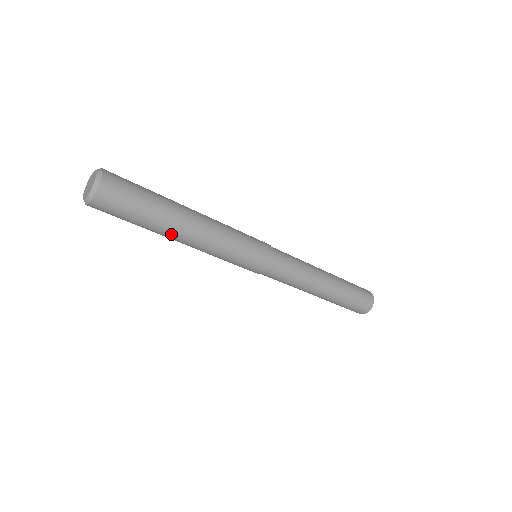
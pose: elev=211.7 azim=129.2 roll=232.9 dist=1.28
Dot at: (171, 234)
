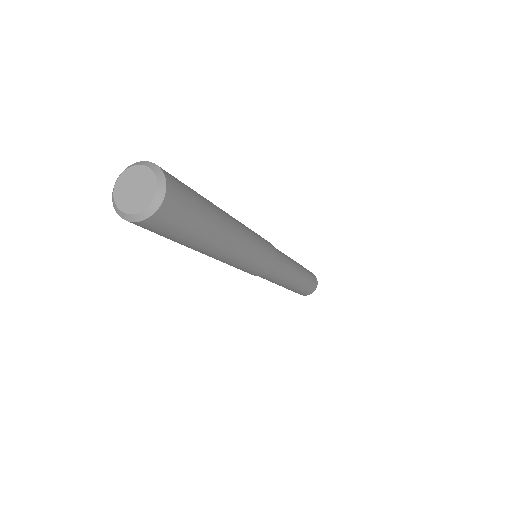
Dot at: occluded
